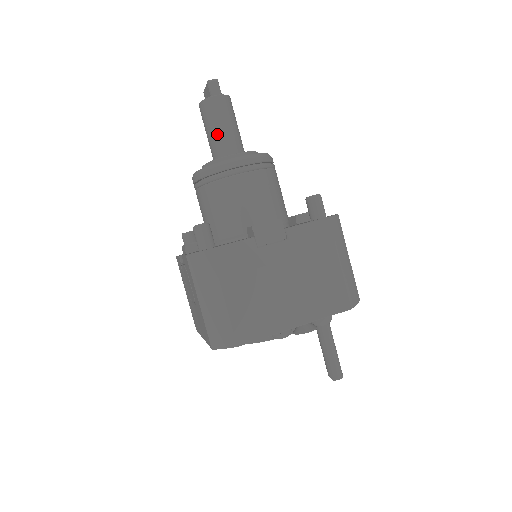
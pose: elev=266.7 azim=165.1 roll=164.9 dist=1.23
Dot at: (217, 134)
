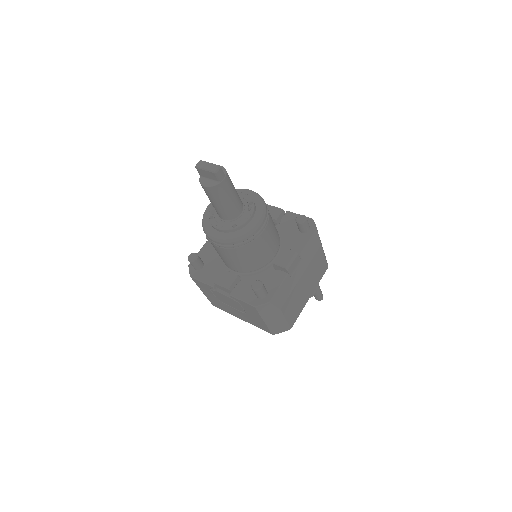
Dot at: (228, 206)
